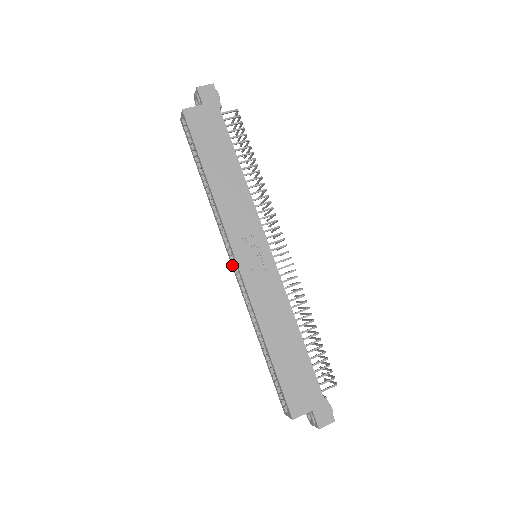
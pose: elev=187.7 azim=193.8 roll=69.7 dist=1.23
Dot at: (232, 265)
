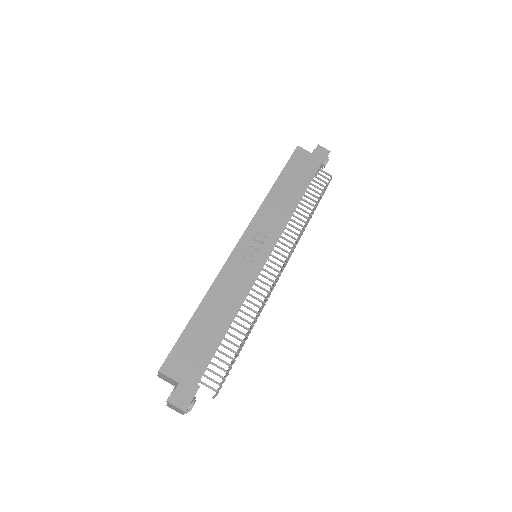
Dot at: occluded
